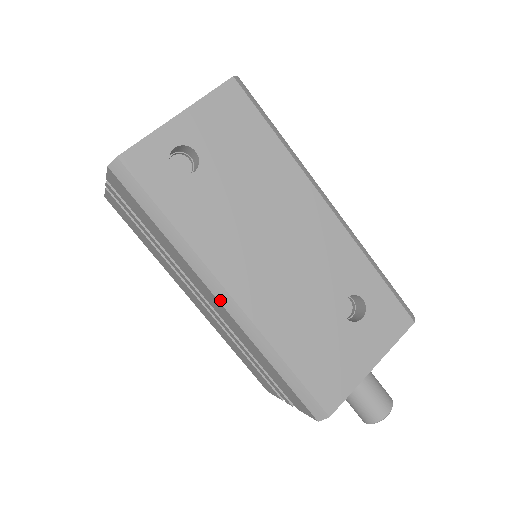
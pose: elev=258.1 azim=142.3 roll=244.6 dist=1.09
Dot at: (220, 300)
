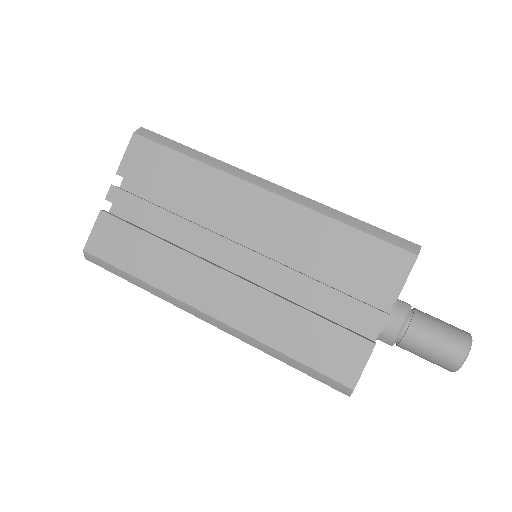
Dot at: (265, 188)
